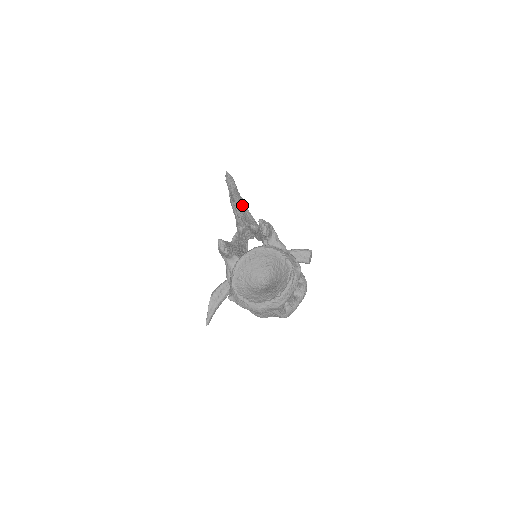
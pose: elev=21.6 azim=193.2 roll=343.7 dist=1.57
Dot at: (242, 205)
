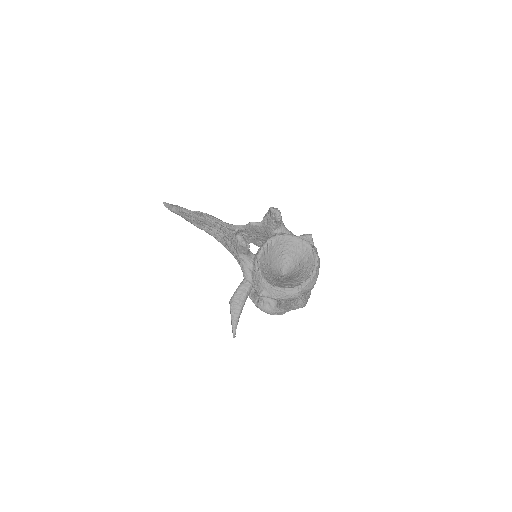
Dot at: (215, 217)
